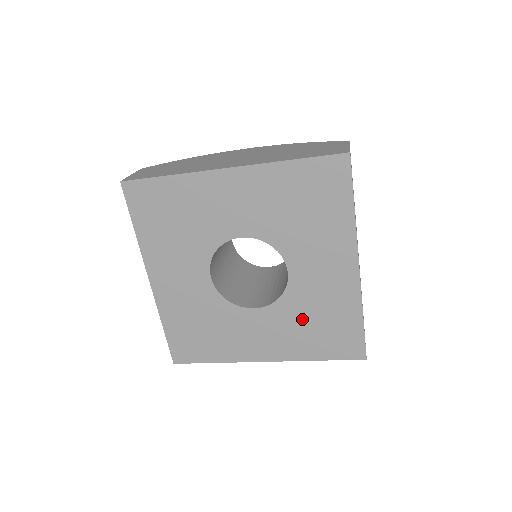
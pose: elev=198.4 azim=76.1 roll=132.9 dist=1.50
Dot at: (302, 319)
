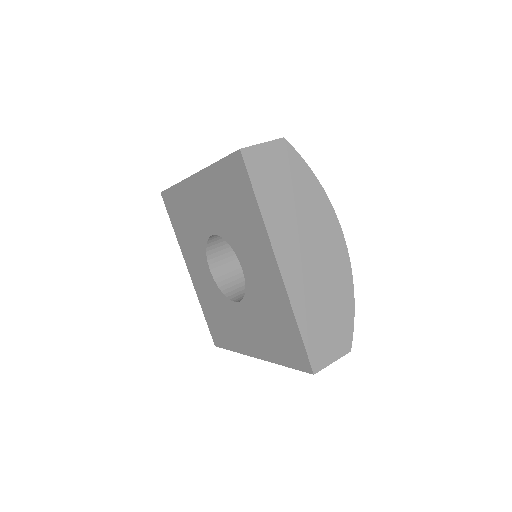
Dot at: (262, 318)
